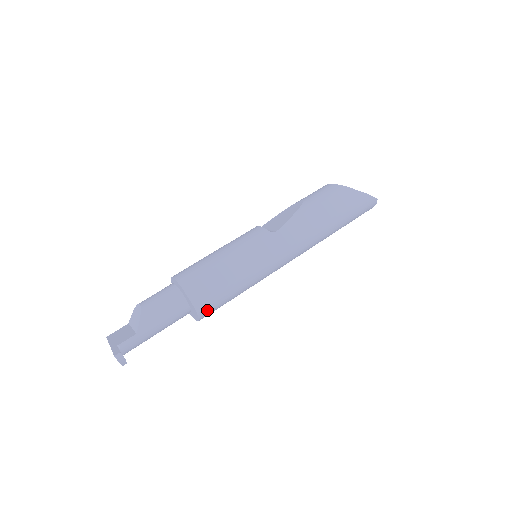
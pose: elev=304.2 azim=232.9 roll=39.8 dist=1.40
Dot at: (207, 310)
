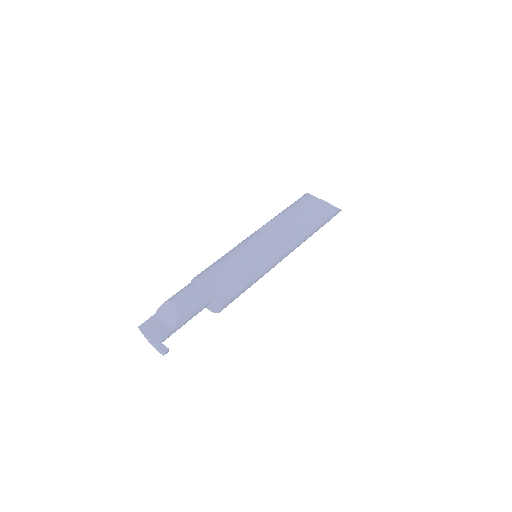
Dot at: occluded
